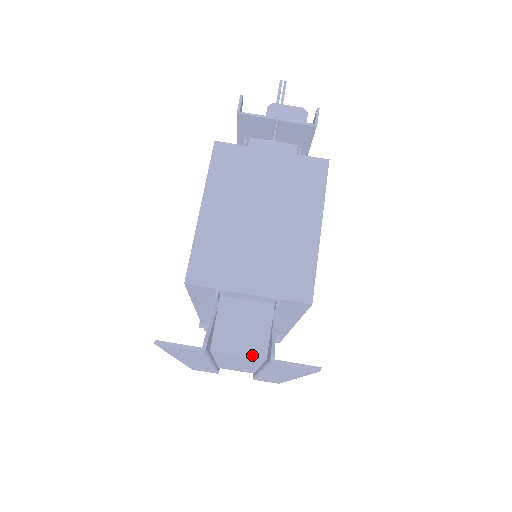
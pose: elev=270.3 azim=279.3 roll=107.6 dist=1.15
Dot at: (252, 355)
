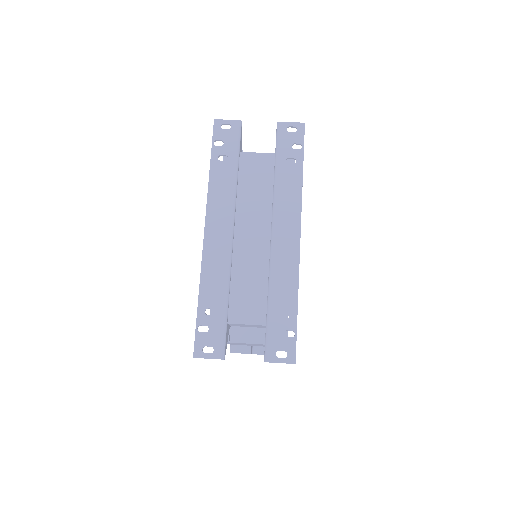
Dot at: (266, 153)
